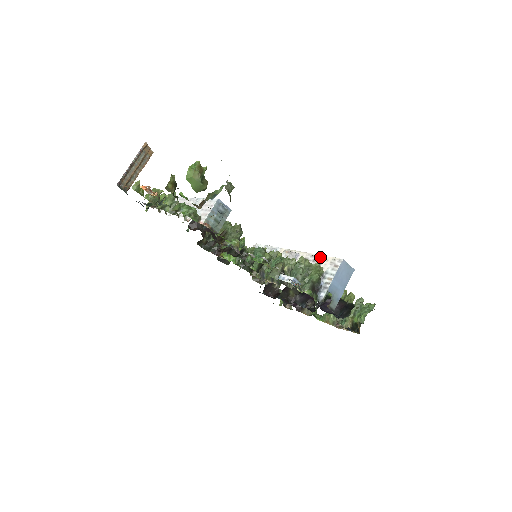
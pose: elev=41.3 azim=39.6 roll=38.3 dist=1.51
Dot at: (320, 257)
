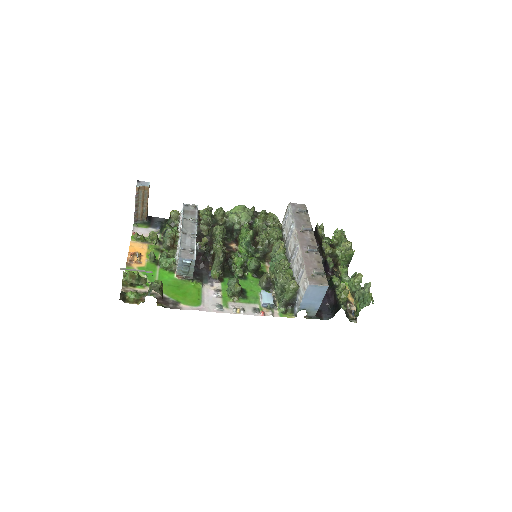
Dot at: (301, 268)
